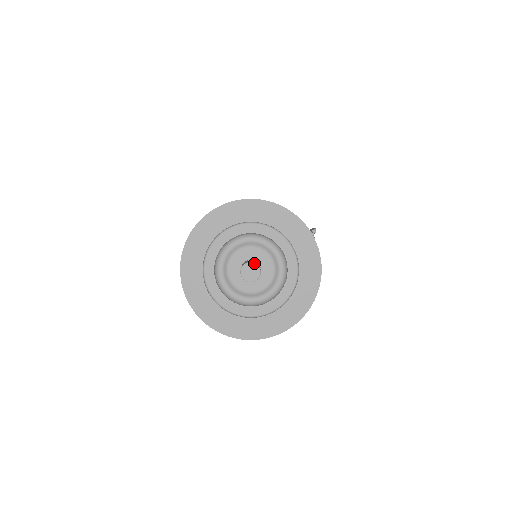
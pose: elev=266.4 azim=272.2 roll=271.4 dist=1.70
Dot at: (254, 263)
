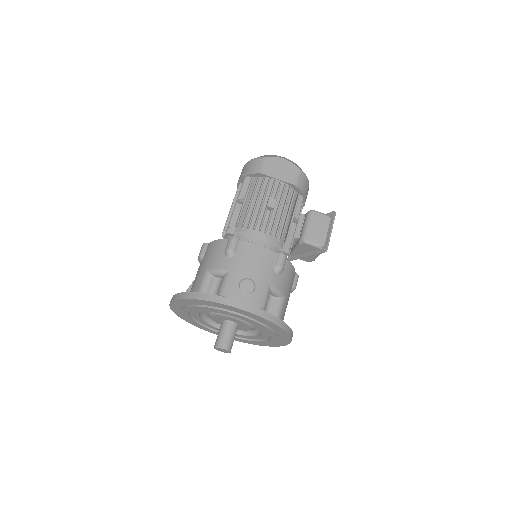
Dot at: (226, 350)
